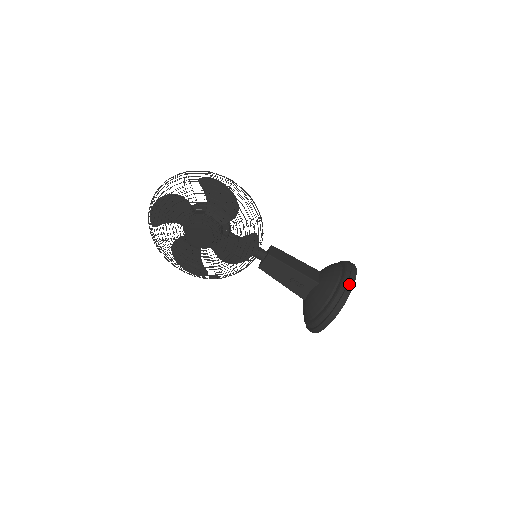
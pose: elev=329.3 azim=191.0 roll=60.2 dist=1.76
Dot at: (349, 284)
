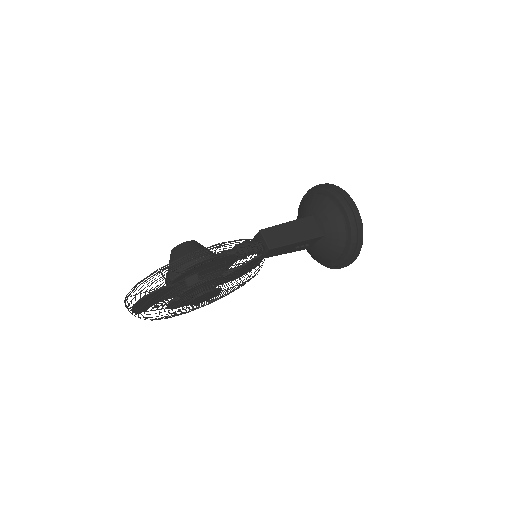
Dot at: (359, 228)
